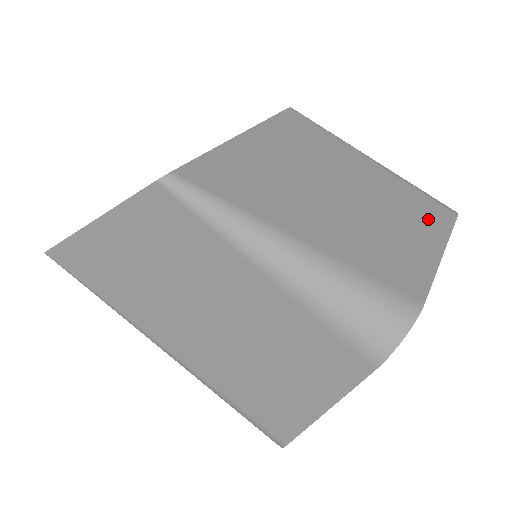
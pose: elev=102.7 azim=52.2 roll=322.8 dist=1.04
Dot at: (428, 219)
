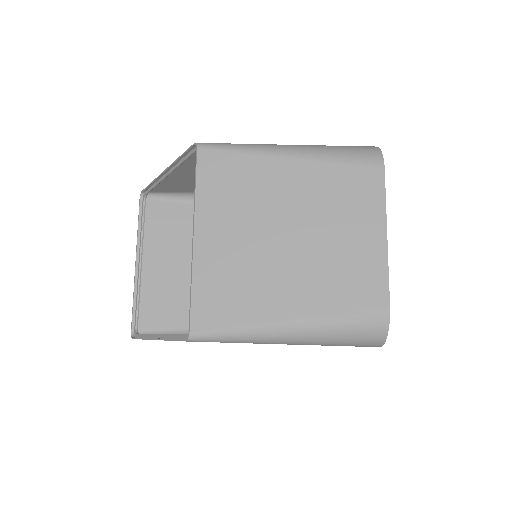
Dot at: (364, 200)
